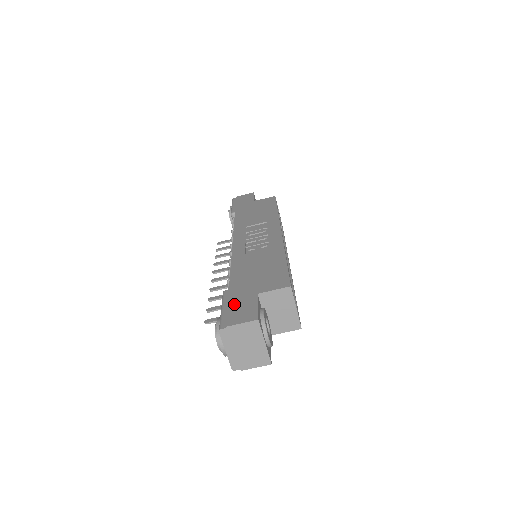
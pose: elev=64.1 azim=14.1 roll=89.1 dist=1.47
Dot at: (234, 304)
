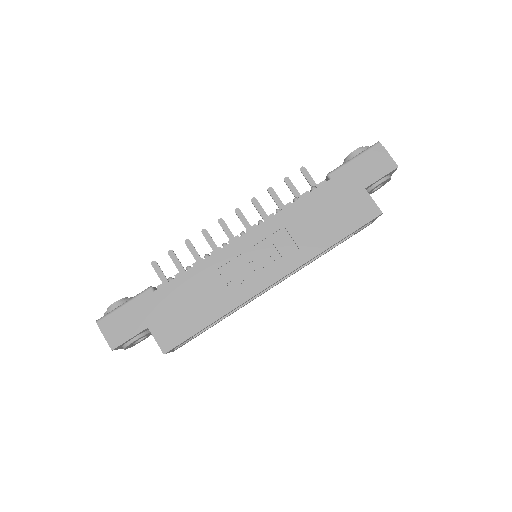
Dot at: (129, 314)
